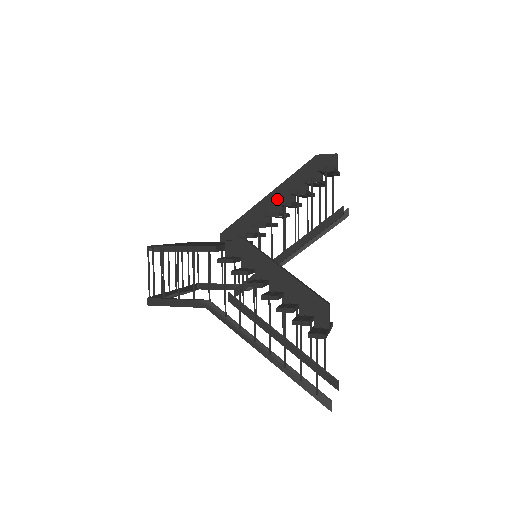
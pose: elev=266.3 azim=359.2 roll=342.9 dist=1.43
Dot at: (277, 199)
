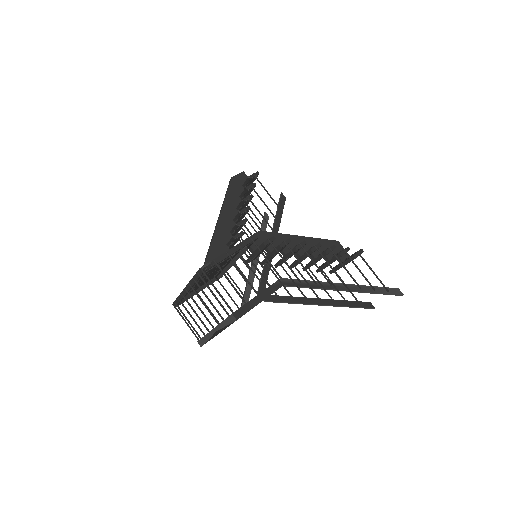
Dot at: (227, 219)
